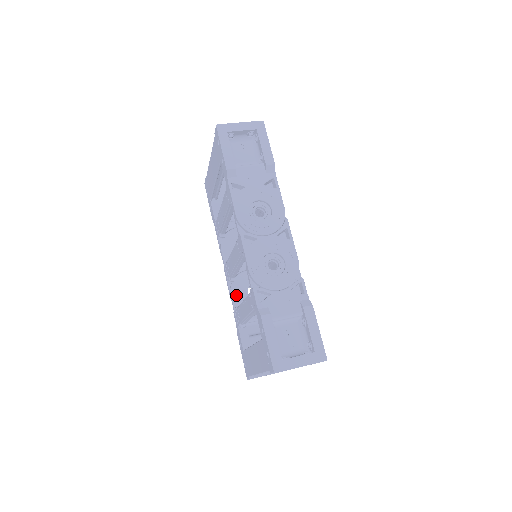
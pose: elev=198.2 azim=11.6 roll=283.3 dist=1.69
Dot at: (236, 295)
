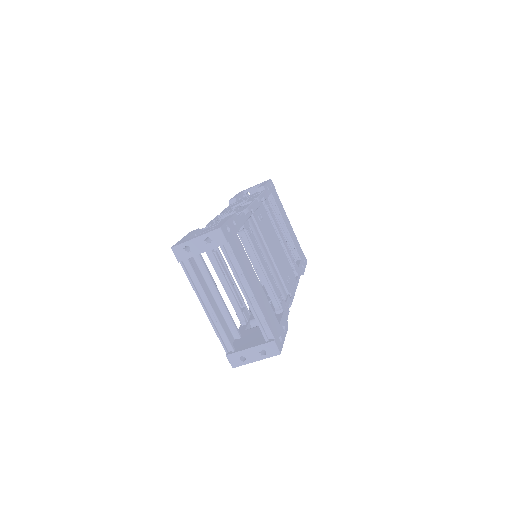
Dot at: occluded
